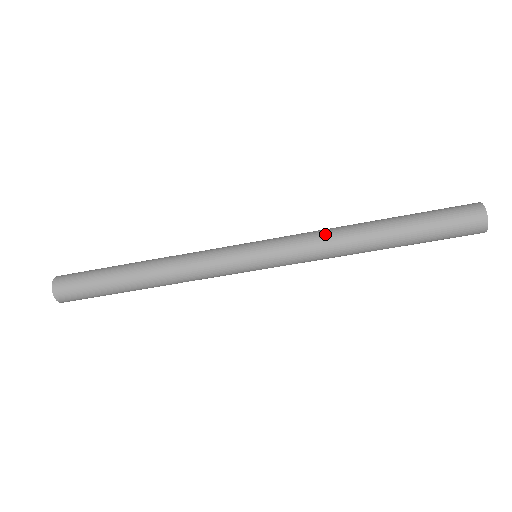
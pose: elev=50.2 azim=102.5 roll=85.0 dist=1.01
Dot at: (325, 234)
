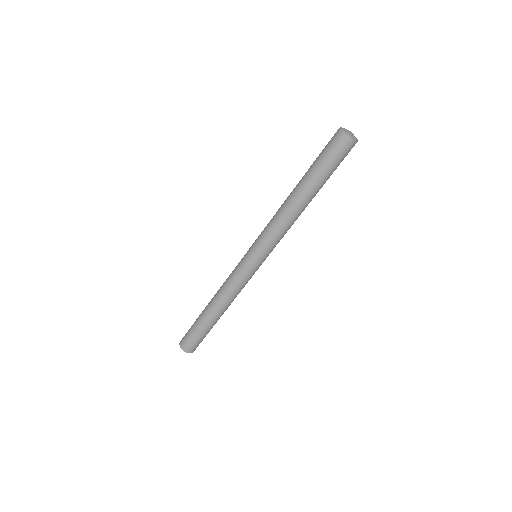
Dot at: occluded
